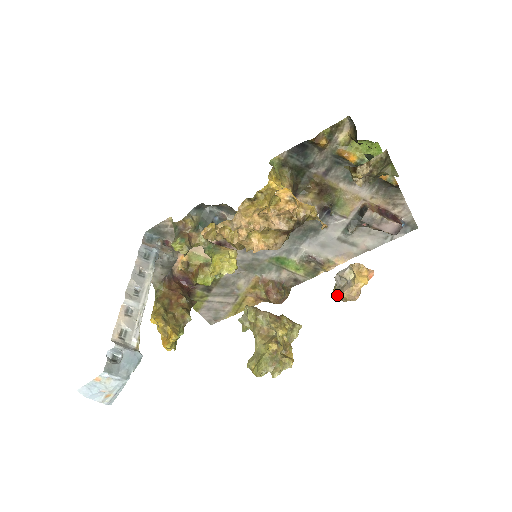
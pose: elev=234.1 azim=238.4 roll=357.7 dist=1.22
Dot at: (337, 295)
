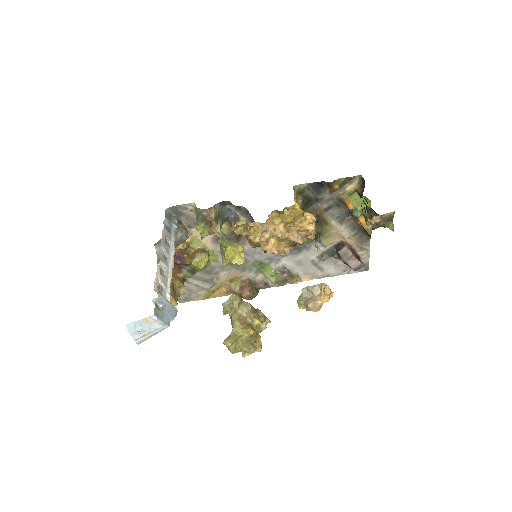
Dot at: (302, 304)
